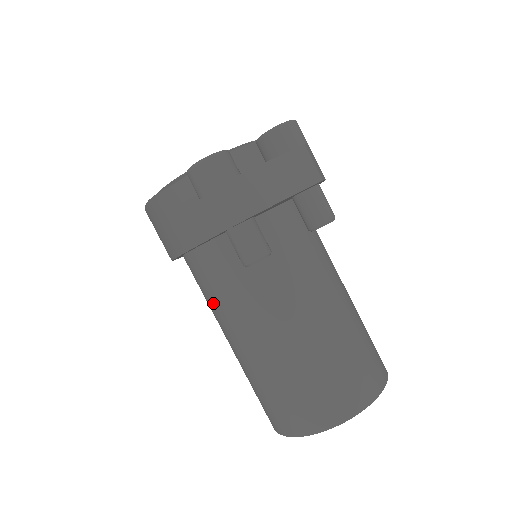
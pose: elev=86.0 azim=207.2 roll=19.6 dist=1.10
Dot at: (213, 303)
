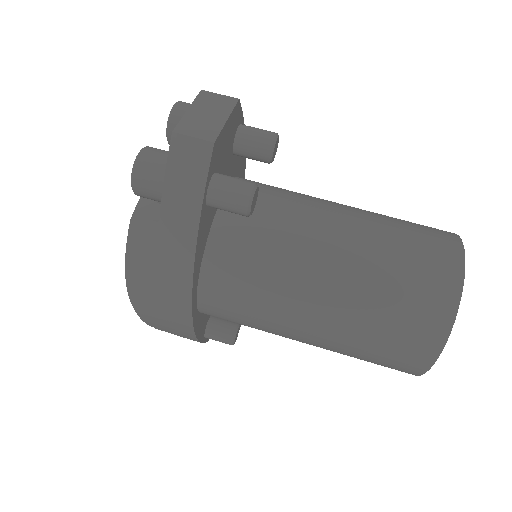
Dot at: (259, 308)
